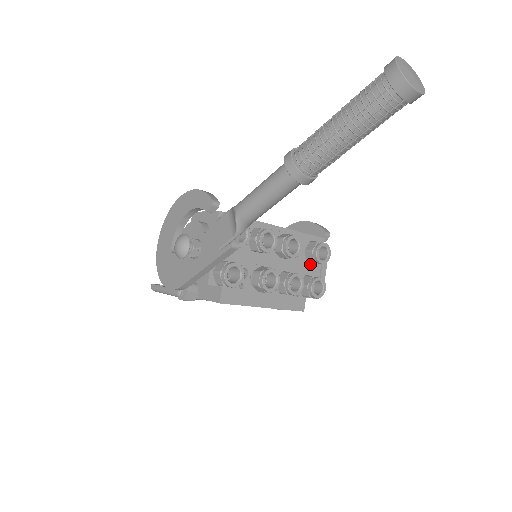
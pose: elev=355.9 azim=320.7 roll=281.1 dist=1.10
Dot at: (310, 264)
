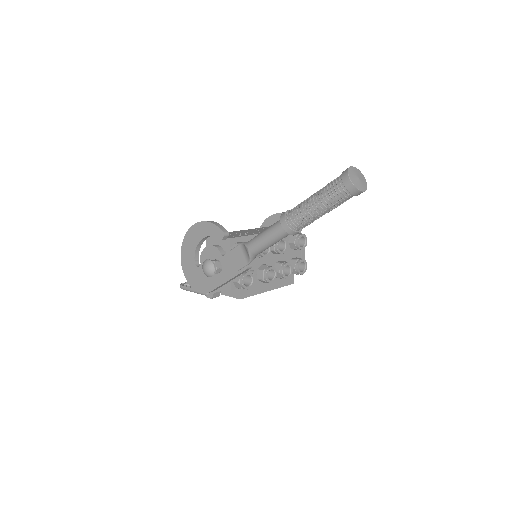
Dot at: (293, 250)
